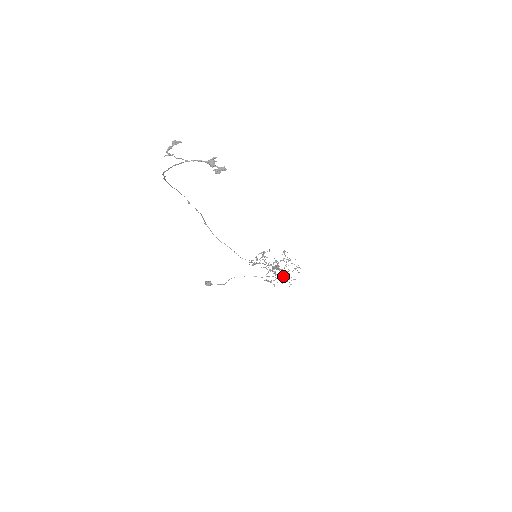
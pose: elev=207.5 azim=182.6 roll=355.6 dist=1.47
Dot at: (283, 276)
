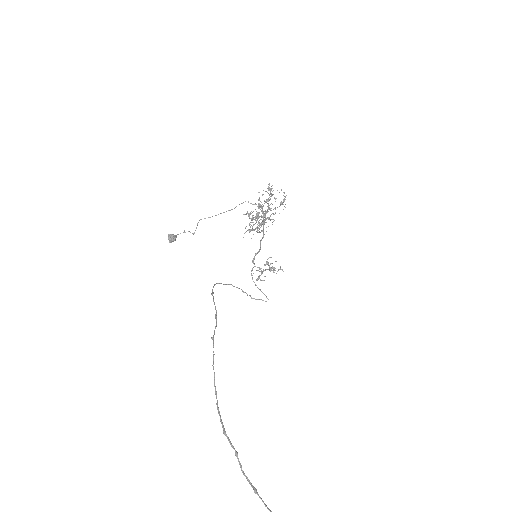
Dot at: (265, 211)
